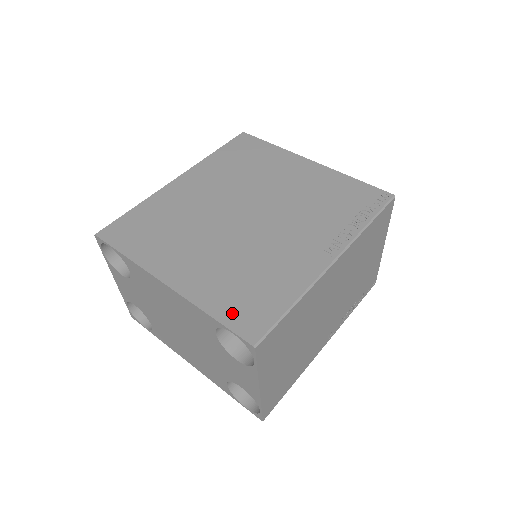
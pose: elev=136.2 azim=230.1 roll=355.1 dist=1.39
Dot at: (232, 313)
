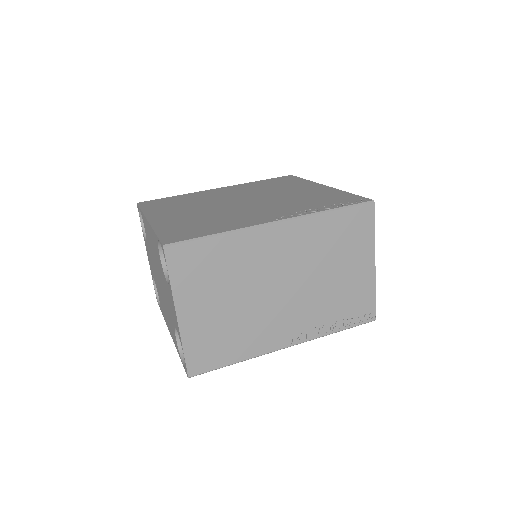
Dot at: (170, 233)
